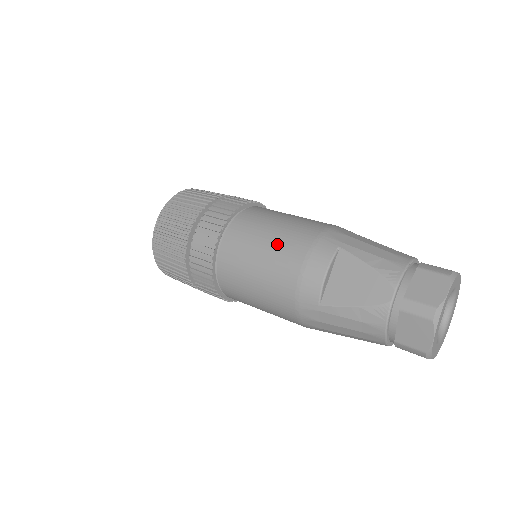
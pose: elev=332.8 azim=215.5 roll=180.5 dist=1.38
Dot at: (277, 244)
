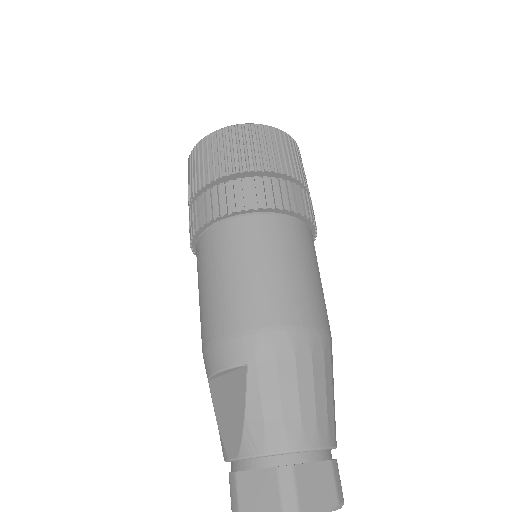
Dot at: (219, 295)
